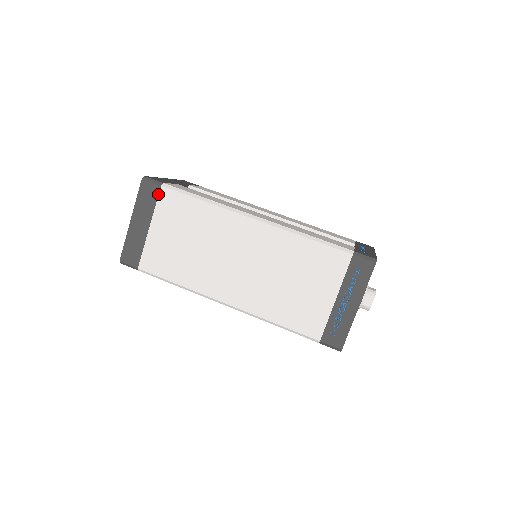
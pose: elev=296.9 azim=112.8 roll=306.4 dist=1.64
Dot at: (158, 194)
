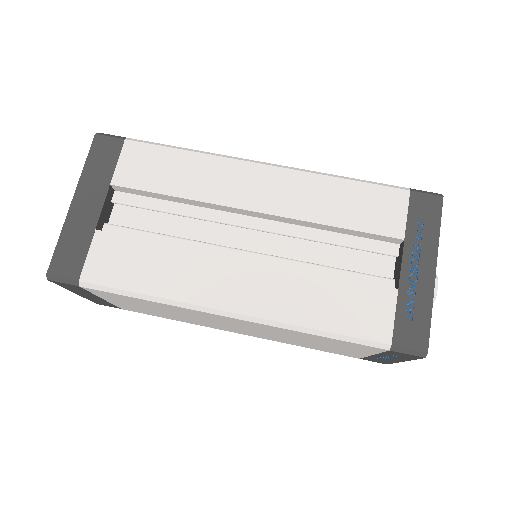
Dot at: (83, 289)
